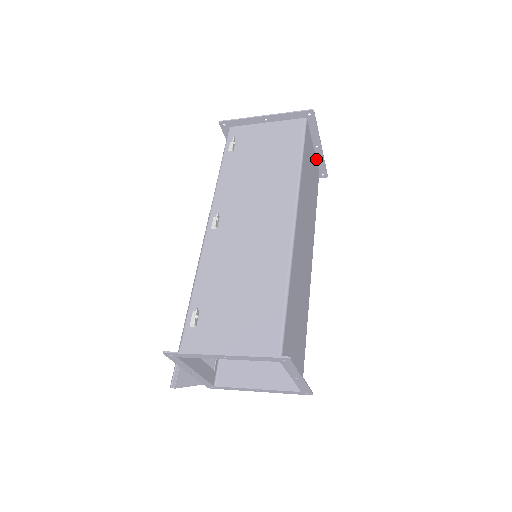
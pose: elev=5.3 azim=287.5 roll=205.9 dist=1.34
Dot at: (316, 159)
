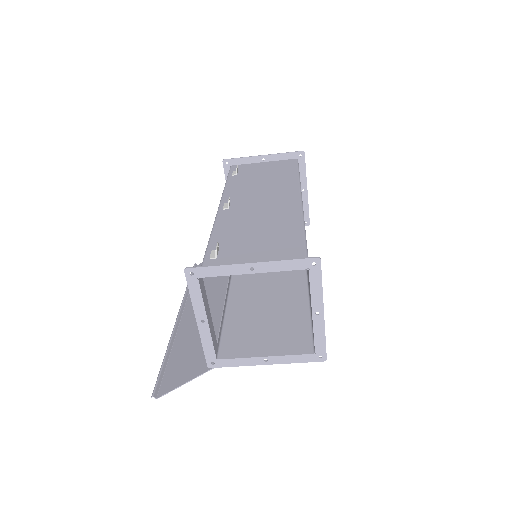
Dot at: occluded
